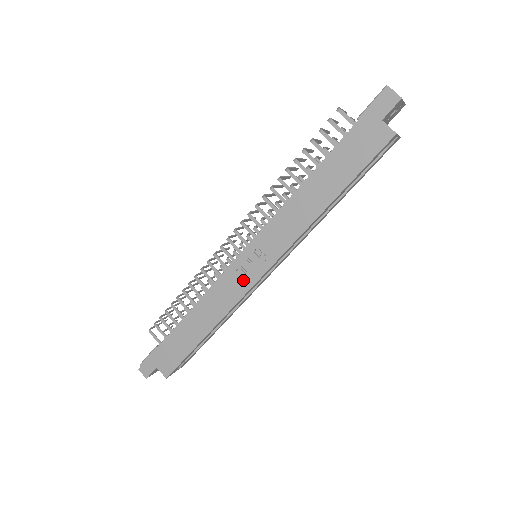
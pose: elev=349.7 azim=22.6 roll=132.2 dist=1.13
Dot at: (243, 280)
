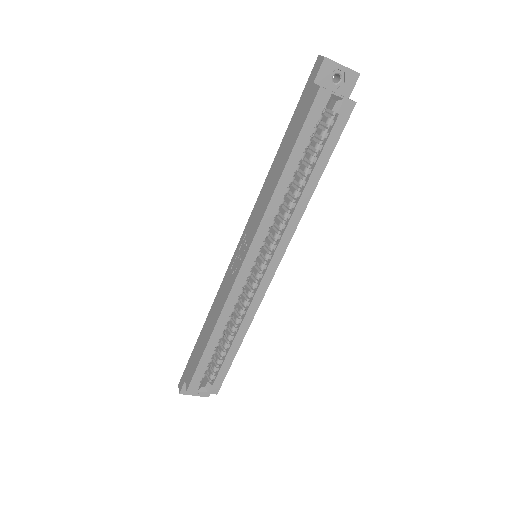
Dot at: (234, 273)
